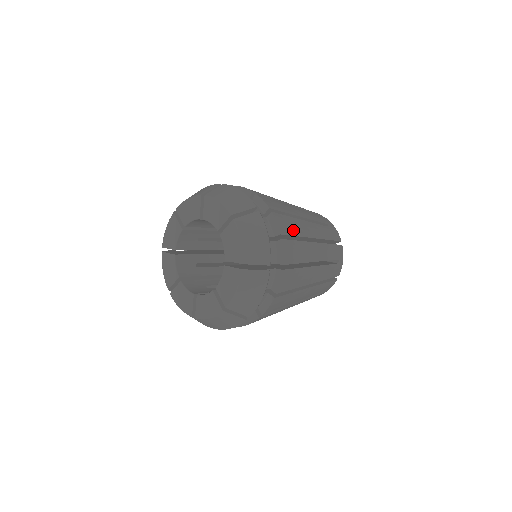
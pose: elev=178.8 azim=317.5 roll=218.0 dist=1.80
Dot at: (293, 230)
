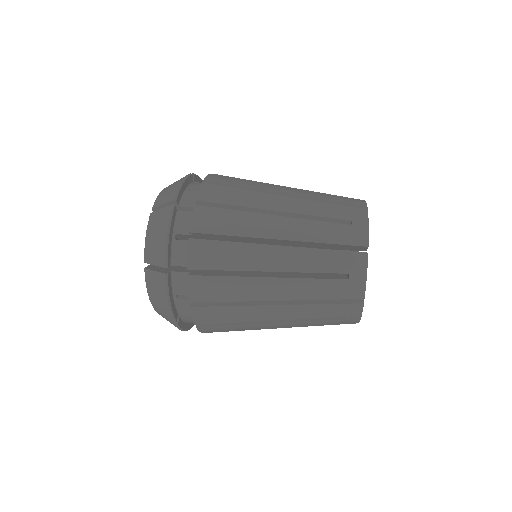
Dot at: (222, 295)
